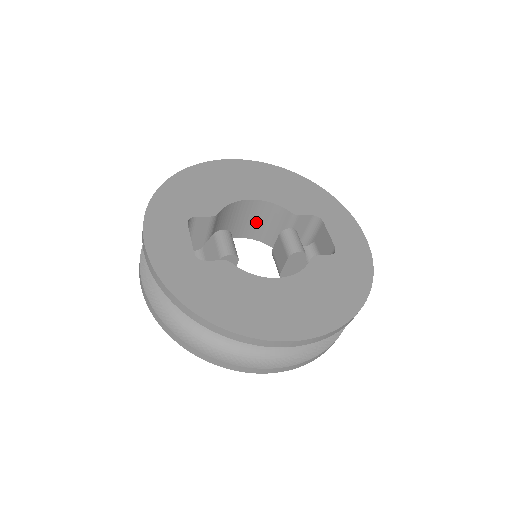
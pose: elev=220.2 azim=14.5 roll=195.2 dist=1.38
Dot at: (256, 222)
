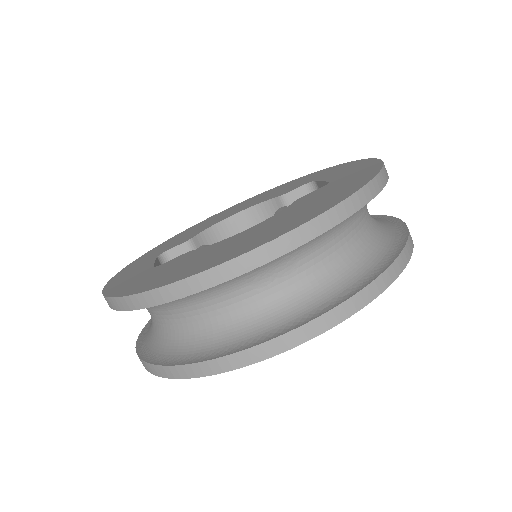
Dot at: occluded
